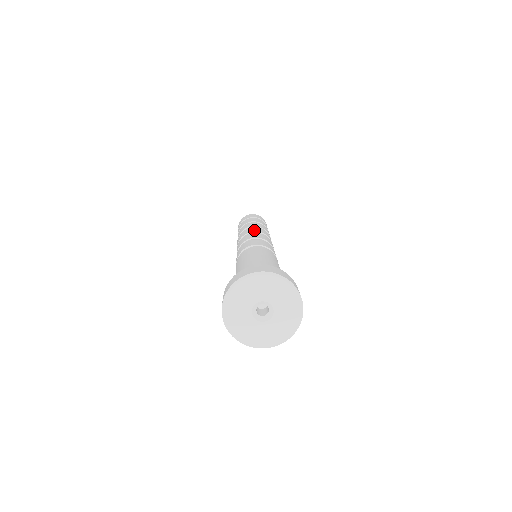
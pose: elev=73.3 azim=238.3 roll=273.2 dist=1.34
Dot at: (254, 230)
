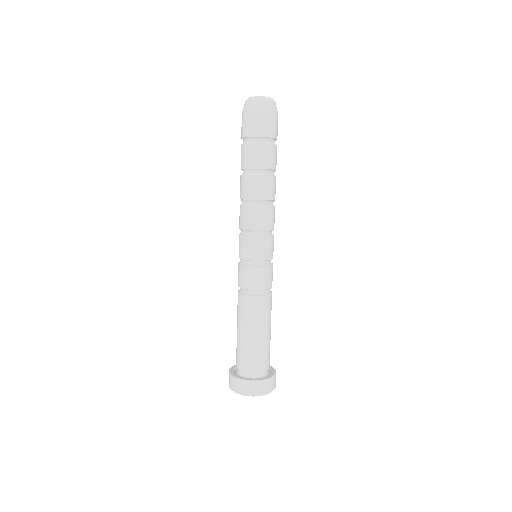
Dot at: (247, 225)
